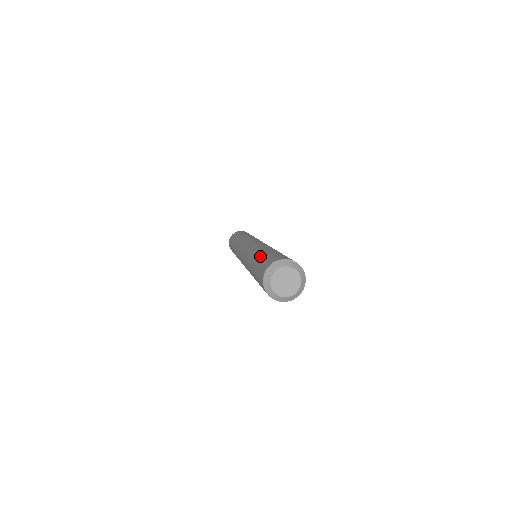
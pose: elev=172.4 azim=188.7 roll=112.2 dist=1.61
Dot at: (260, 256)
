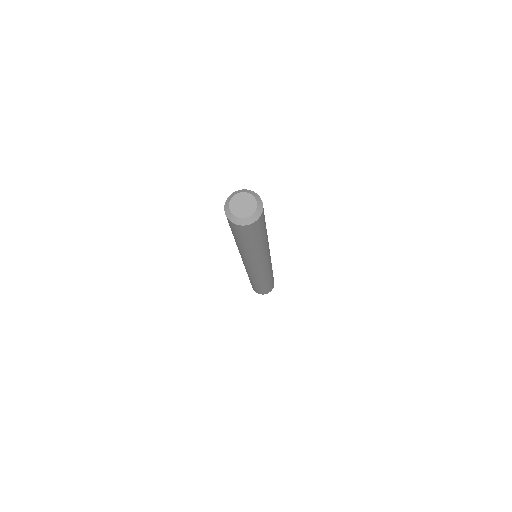
Dot at: occluded
